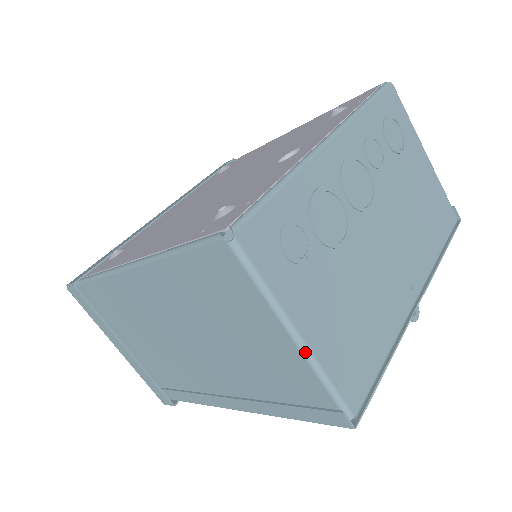
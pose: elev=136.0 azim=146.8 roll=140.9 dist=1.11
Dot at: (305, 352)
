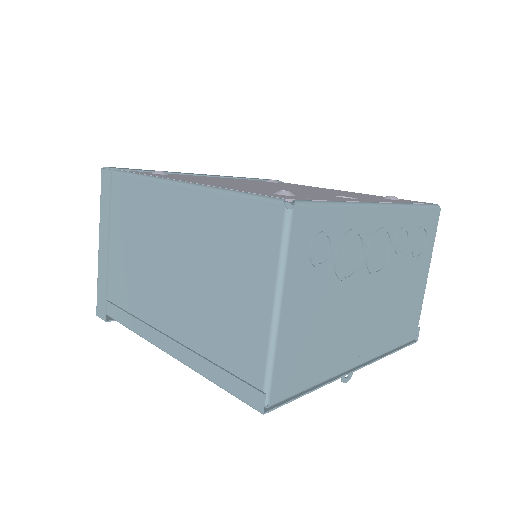
Dot at: (274, 328)
